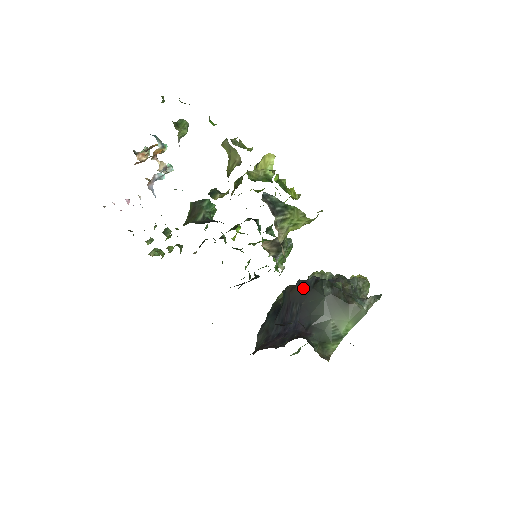
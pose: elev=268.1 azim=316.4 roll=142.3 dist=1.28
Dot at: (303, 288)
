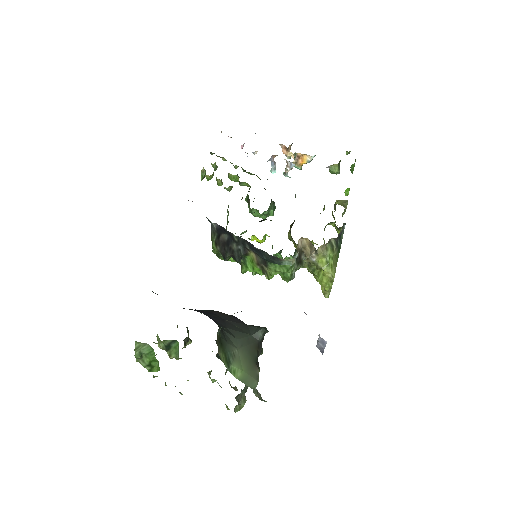
Dot at: (236, 318)
